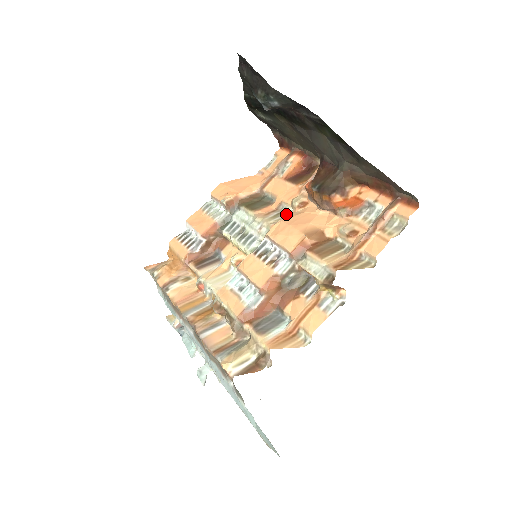
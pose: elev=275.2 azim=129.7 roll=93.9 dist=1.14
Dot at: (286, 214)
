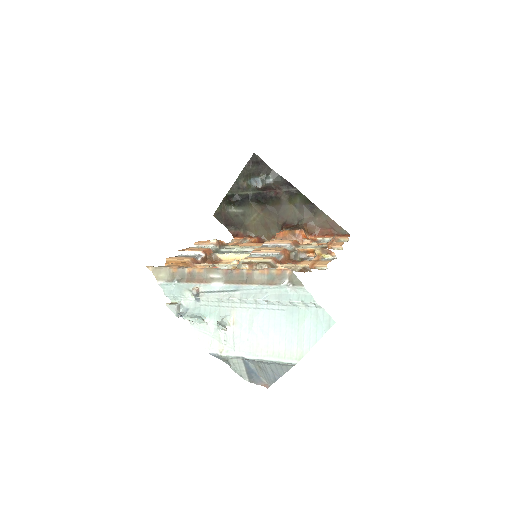
Dot at: occluded
